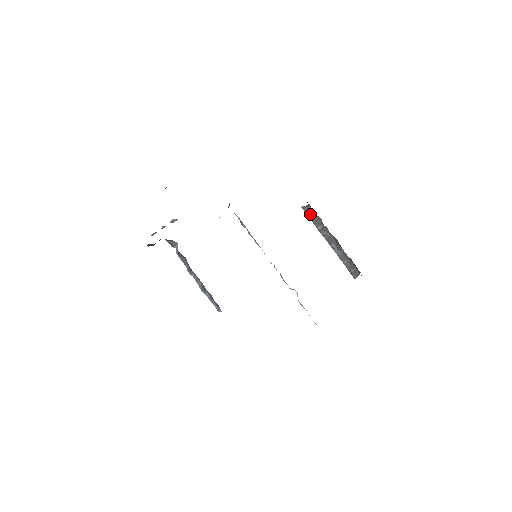
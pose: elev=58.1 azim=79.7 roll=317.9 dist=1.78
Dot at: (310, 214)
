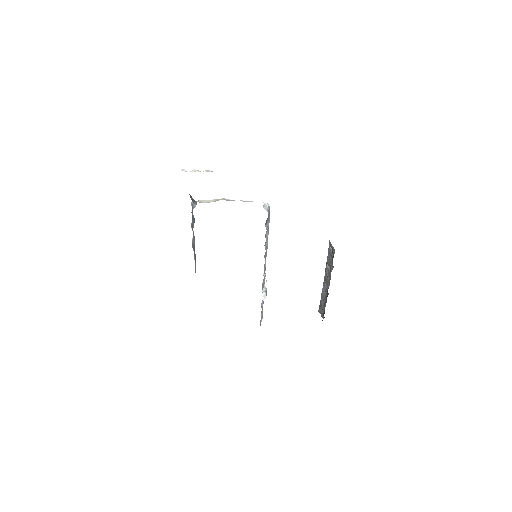
Dot at: (330, 253)
